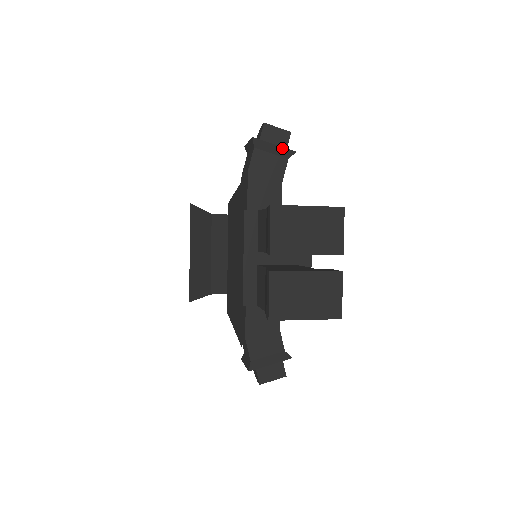
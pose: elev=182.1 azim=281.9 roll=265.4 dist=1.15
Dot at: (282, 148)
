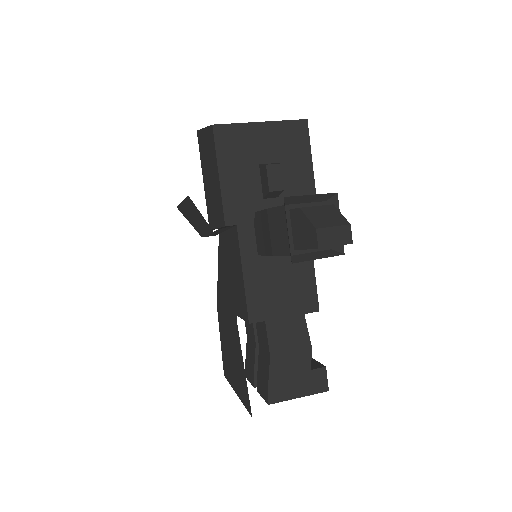
Dot at: (327, 256)
